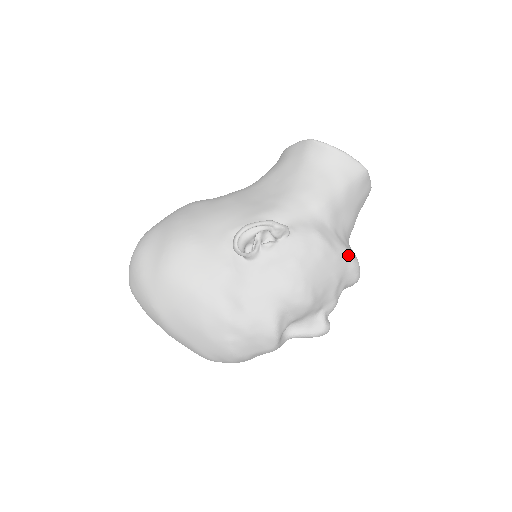
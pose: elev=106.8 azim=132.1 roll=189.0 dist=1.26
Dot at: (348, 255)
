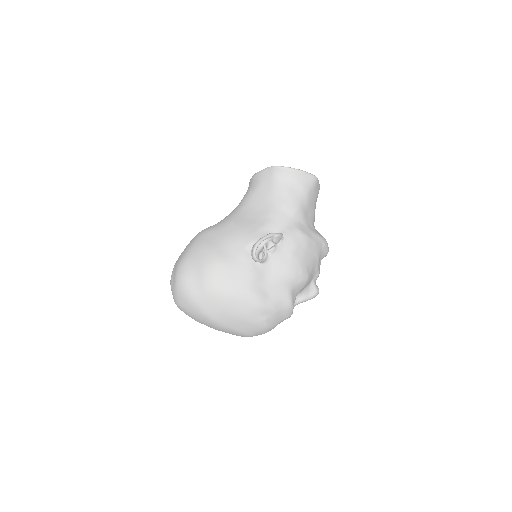
Dot at: (320, 239)
